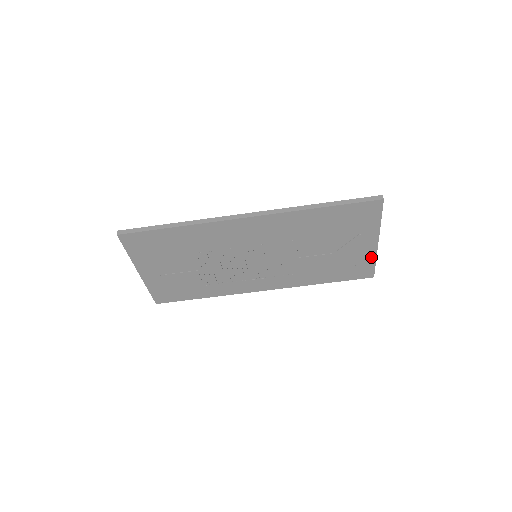
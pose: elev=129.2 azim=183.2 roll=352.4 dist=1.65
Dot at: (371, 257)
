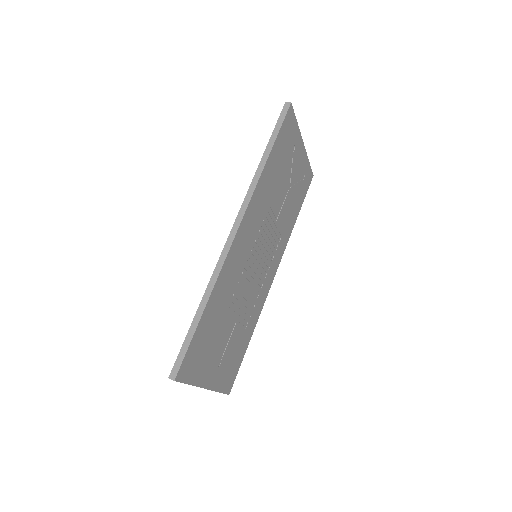
Dot at: (306, 161)
